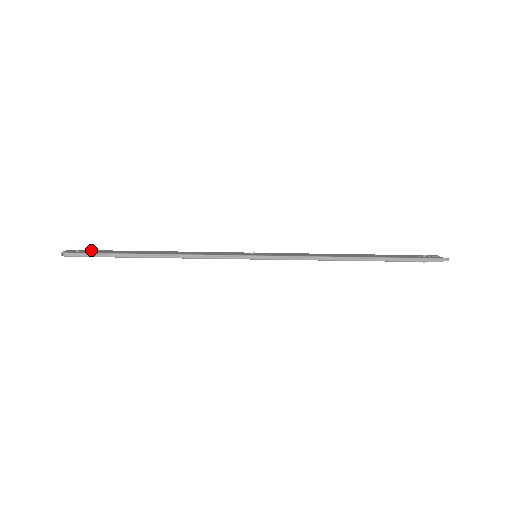
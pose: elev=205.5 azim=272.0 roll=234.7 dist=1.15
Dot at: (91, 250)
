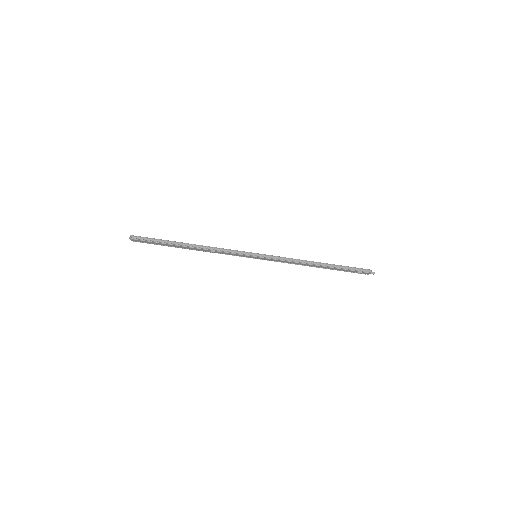
Dot at: occluded
